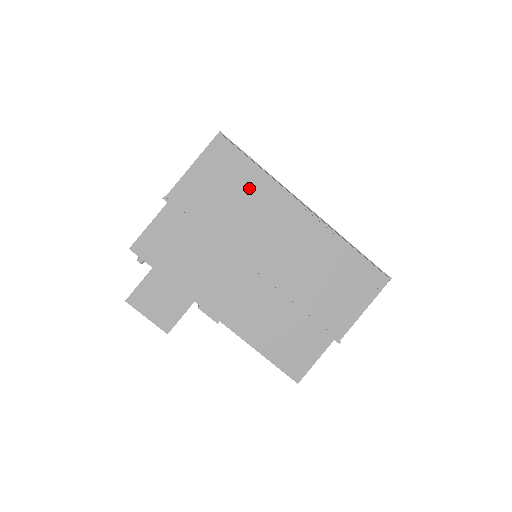
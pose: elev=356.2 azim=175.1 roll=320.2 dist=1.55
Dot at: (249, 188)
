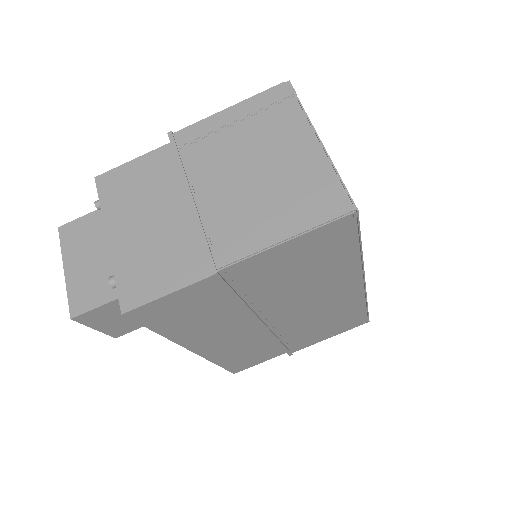
Dot at: (328, 267)
